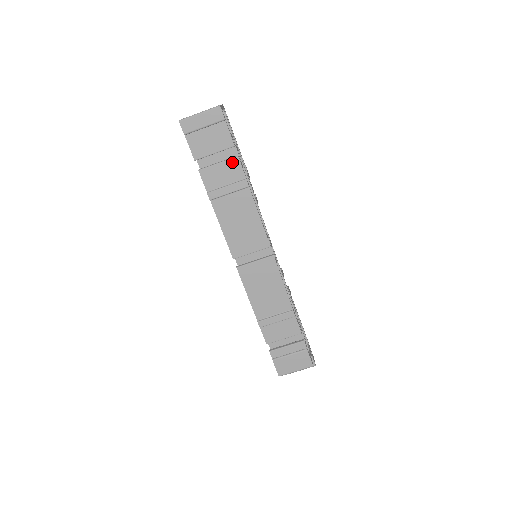
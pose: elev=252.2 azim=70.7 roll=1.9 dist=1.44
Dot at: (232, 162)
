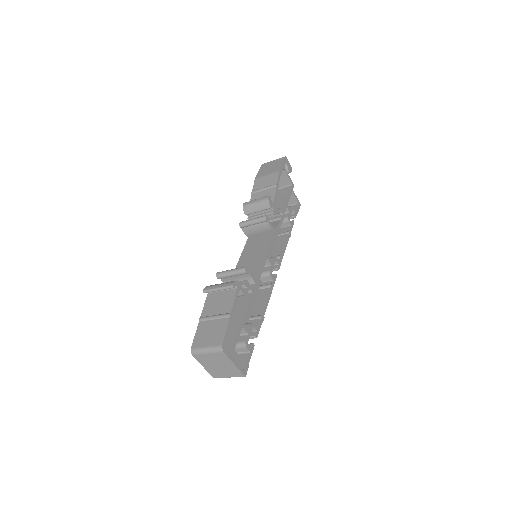
Dot at: (252, 336)
